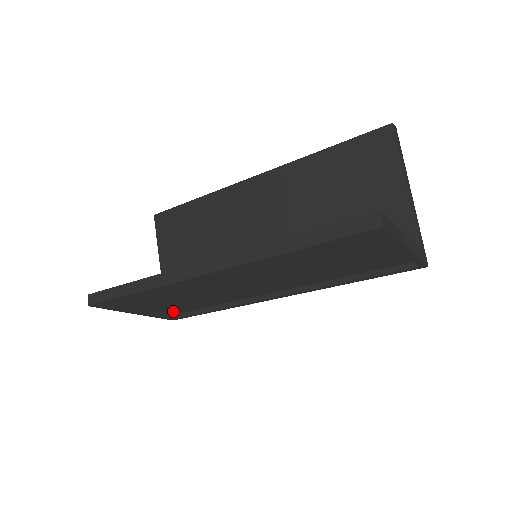
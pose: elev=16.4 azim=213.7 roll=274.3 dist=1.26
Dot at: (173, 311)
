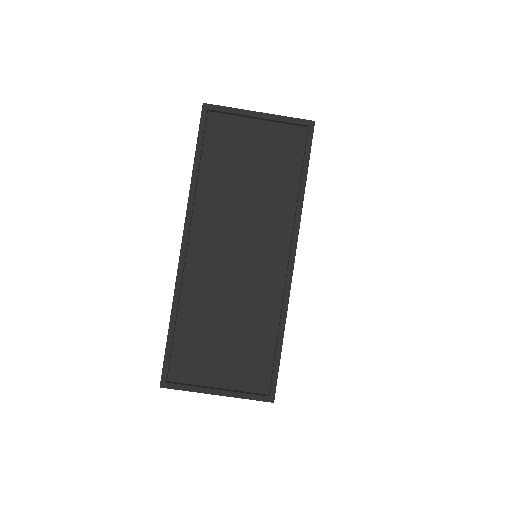
Dot at: (259, 382)
